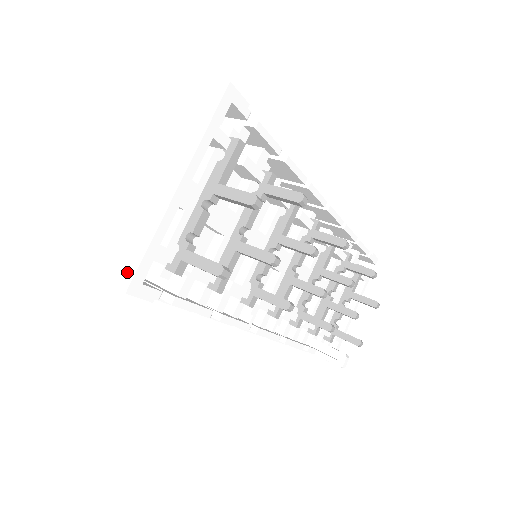
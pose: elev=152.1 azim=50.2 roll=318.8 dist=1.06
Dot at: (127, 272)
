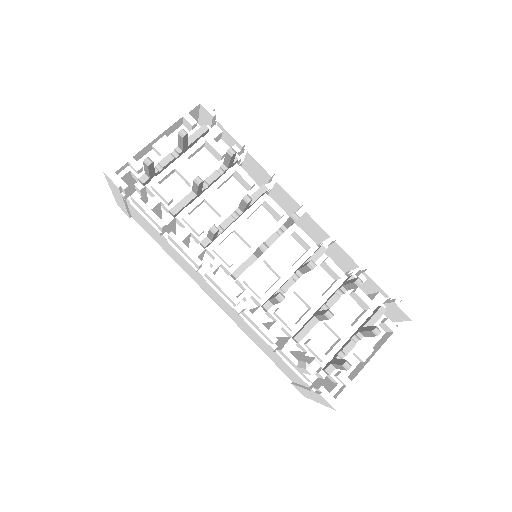
Dot at: (112, 167)
